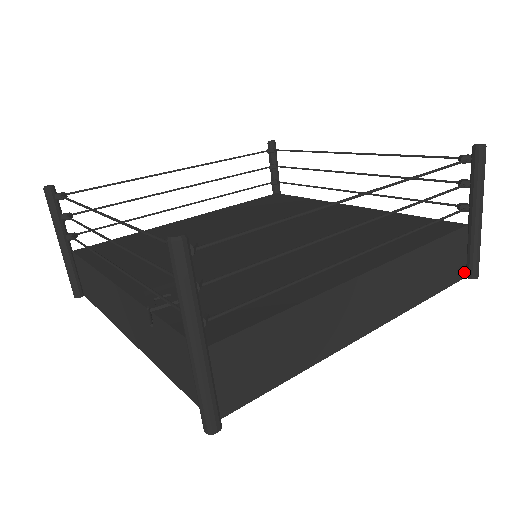
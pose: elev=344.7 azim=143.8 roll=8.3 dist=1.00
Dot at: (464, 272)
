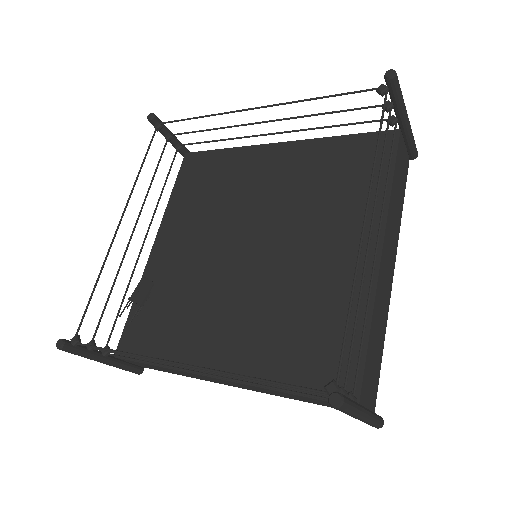
Dot at: occluded
